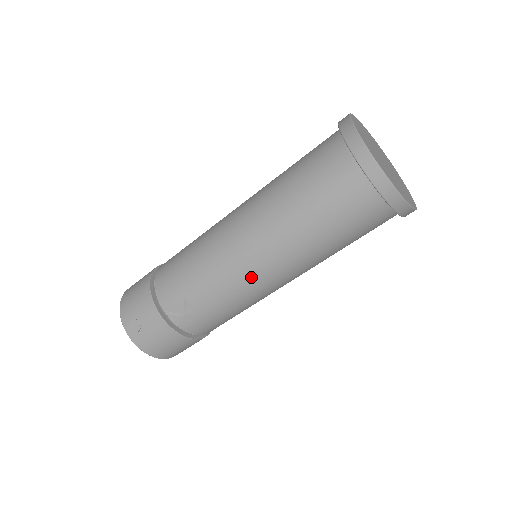
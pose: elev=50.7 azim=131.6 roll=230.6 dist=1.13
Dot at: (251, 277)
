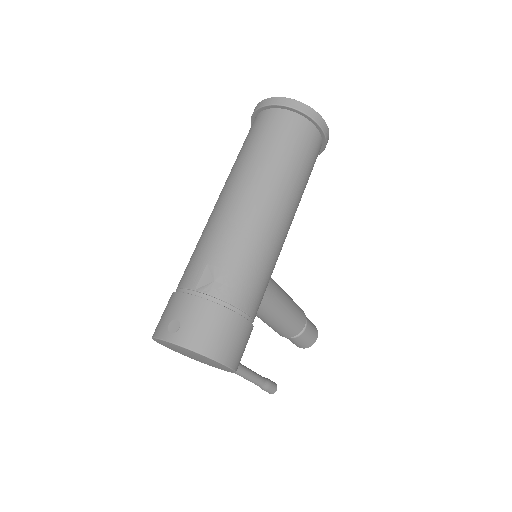
Dot at: (250, 211)
